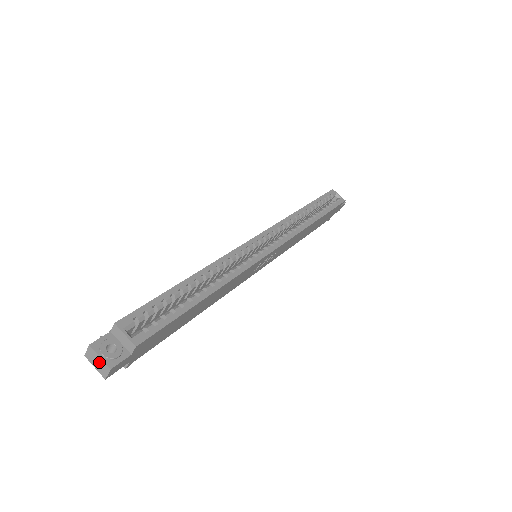
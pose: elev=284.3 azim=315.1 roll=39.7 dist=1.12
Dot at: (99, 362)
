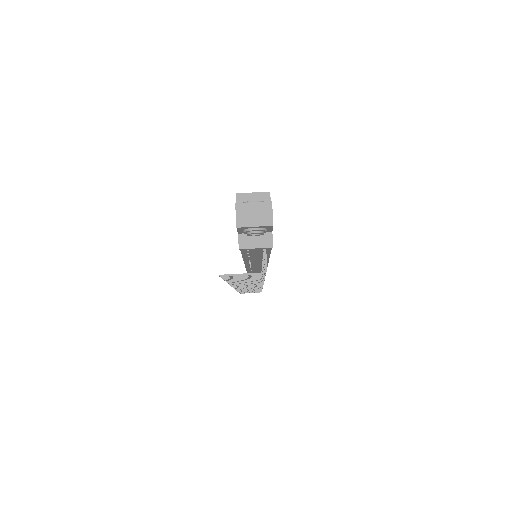
Dot at: (256, 210)
